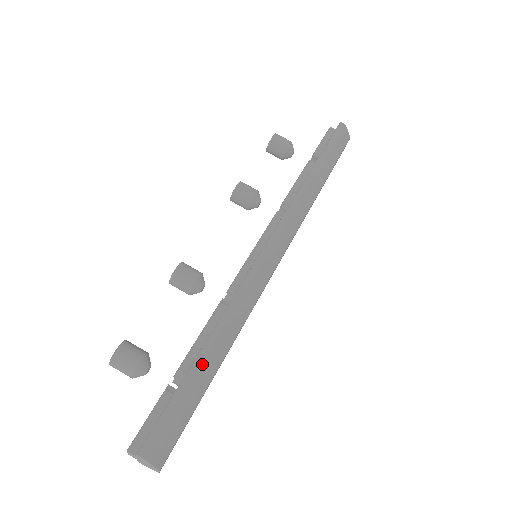
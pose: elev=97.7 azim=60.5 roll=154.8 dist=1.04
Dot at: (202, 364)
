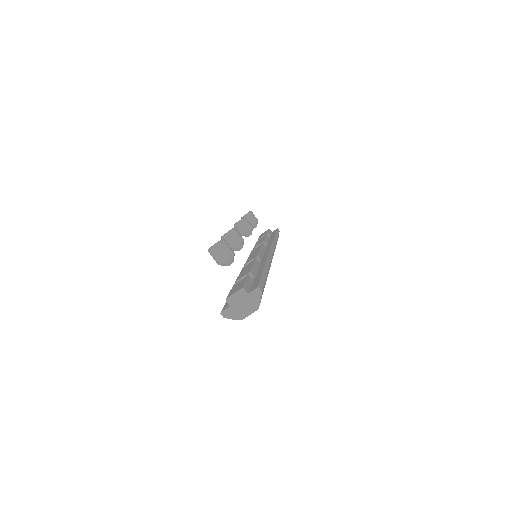
Dot at: (267, 274)
